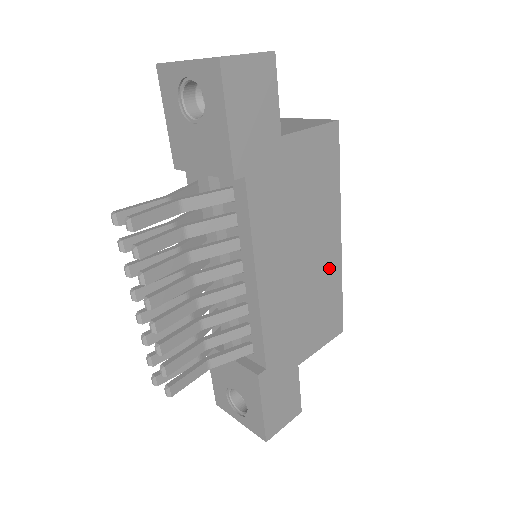
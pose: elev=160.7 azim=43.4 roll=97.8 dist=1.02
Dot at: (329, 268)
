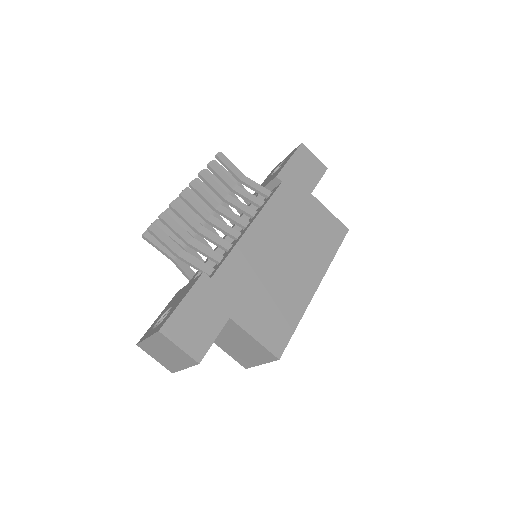
Dot at: (298, 292)
